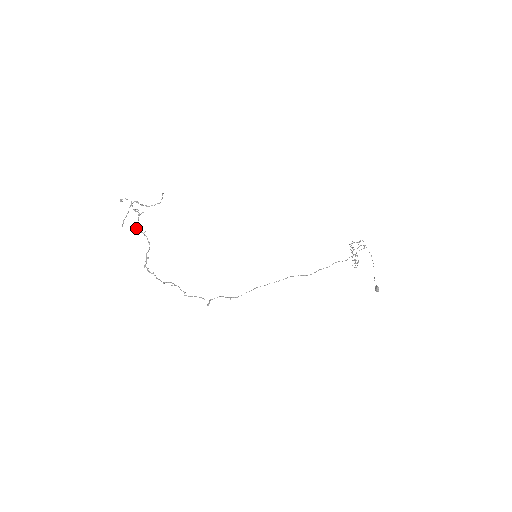
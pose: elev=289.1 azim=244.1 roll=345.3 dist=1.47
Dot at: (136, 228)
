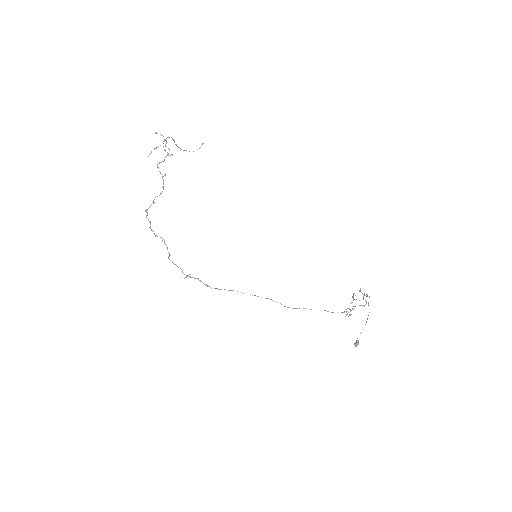
Dot at: (158, 167)
